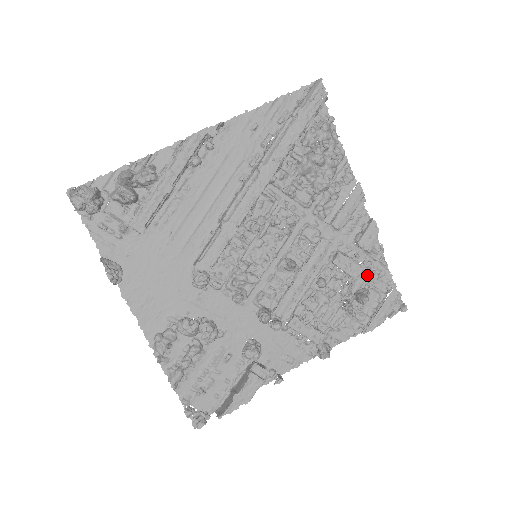
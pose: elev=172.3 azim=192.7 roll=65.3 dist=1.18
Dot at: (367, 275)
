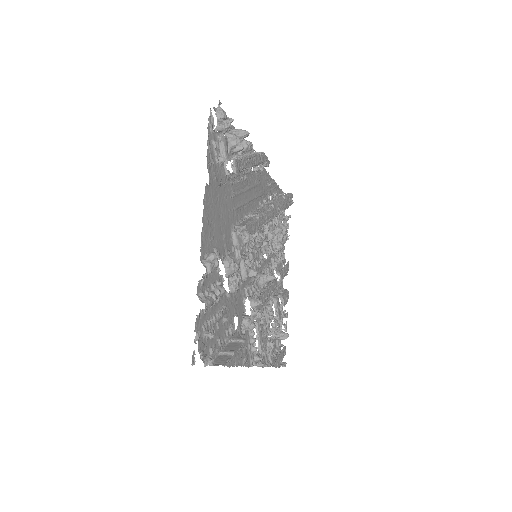
Dot at: (282, 323)
